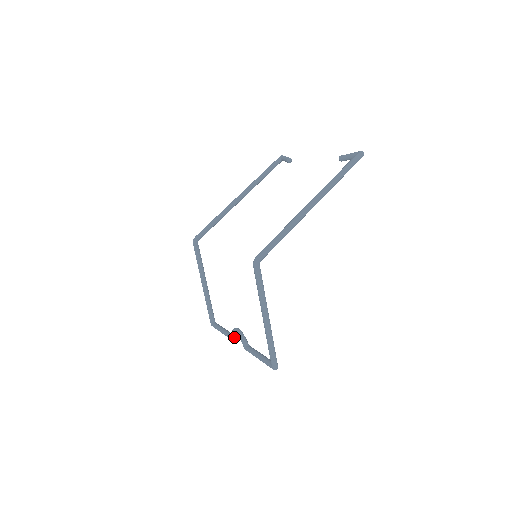
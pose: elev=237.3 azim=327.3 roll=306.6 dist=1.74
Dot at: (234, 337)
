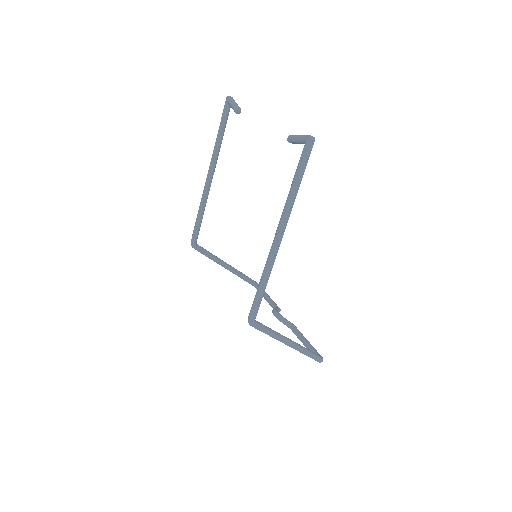
Dot at: occluded
